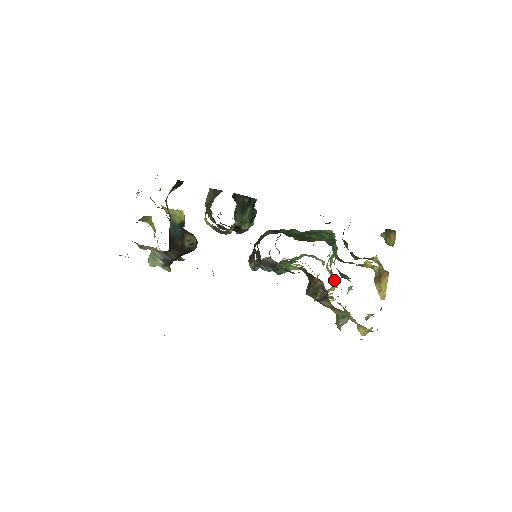
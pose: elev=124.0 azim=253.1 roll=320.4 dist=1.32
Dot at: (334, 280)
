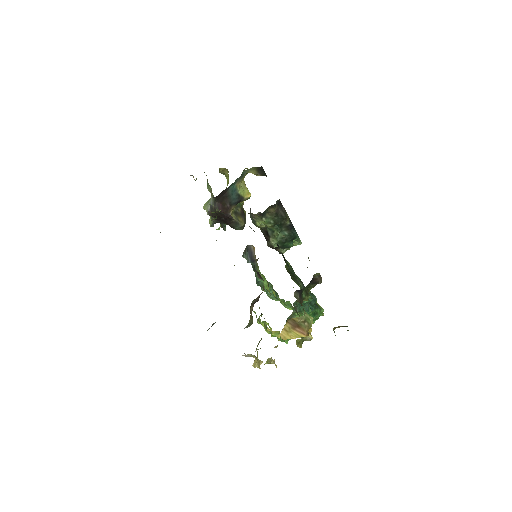
Dot at: occluded
